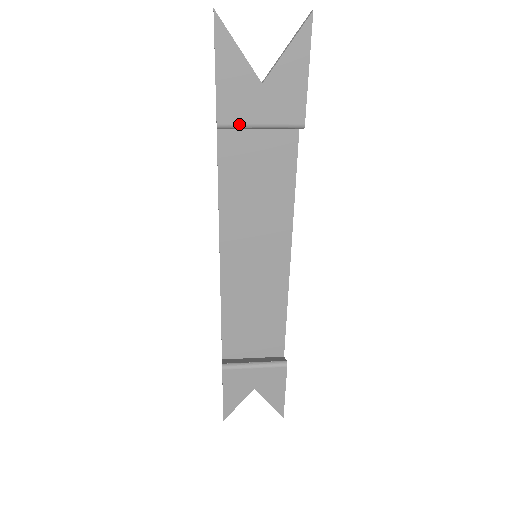
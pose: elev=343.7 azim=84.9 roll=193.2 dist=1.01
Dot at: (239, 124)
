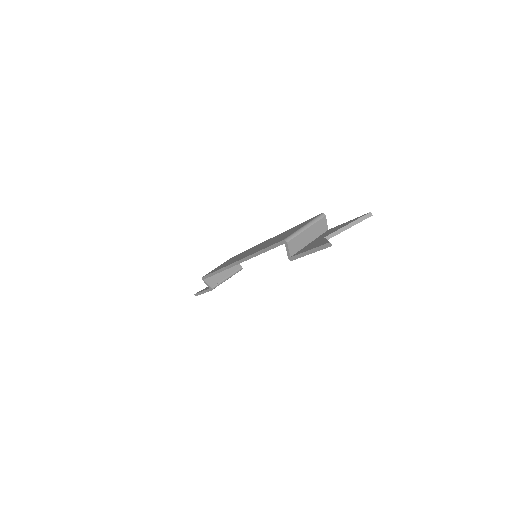
Dot at: occluded
